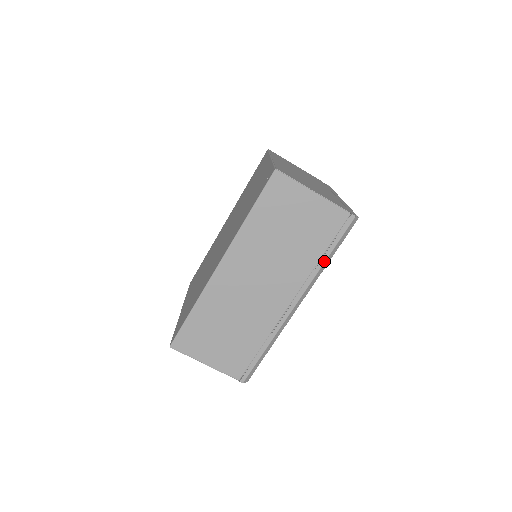
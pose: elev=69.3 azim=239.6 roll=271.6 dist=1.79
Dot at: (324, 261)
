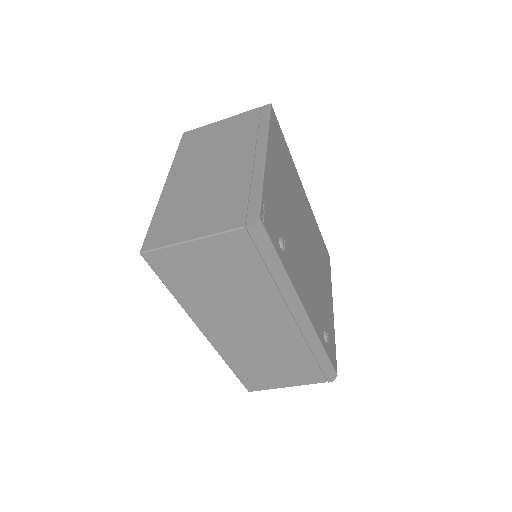
Dot at: (276, 276)
